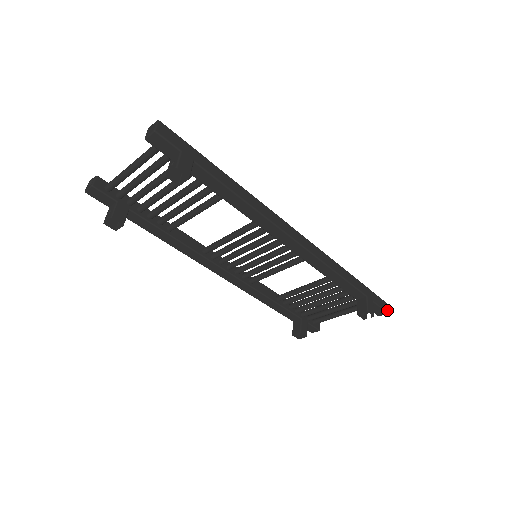
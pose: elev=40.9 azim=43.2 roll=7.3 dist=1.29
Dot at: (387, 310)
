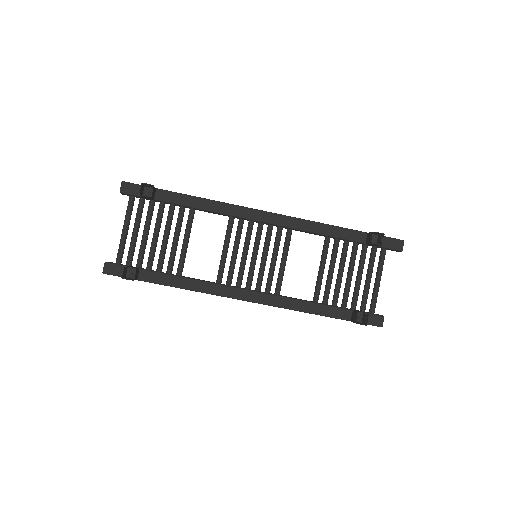
Dot at: (401, 240)
